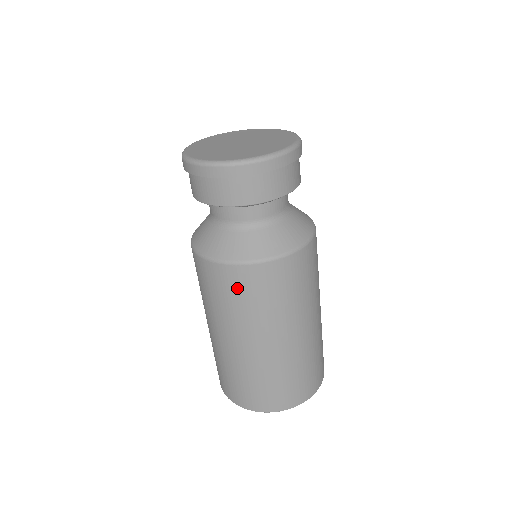
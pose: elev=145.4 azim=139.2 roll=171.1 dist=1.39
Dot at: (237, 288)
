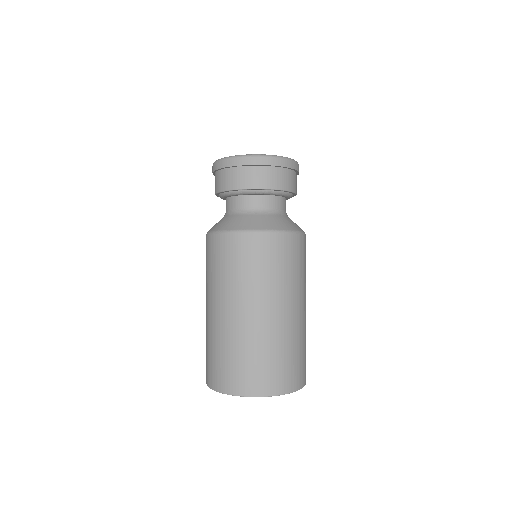
Dot at: (212, 254)
